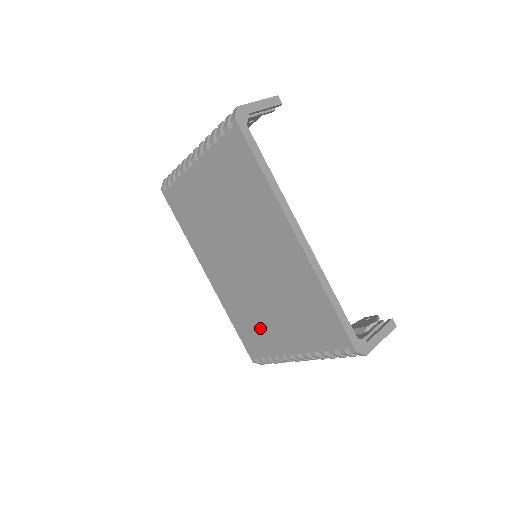
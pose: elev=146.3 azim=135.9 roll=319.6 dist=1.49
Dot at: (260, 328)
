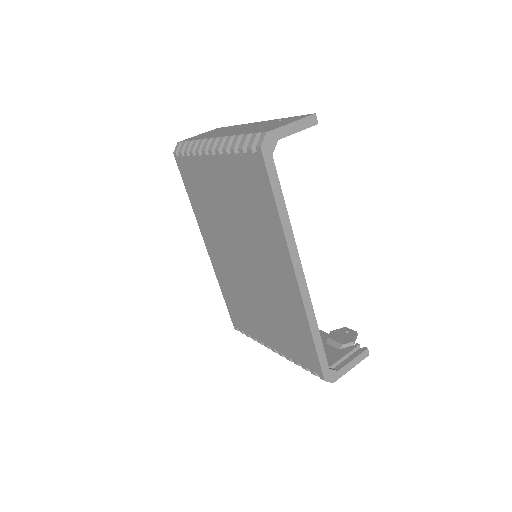
Dot at: (246, 313)
